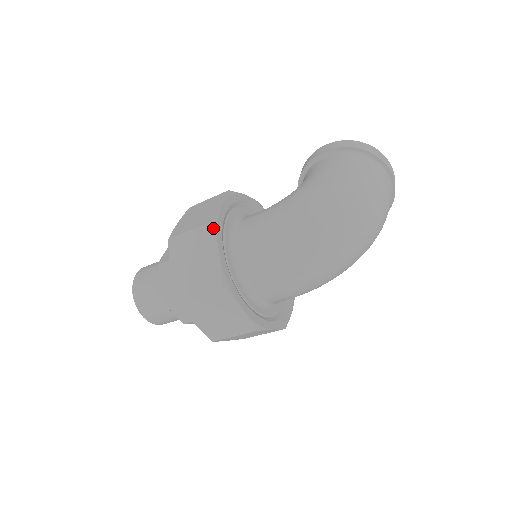
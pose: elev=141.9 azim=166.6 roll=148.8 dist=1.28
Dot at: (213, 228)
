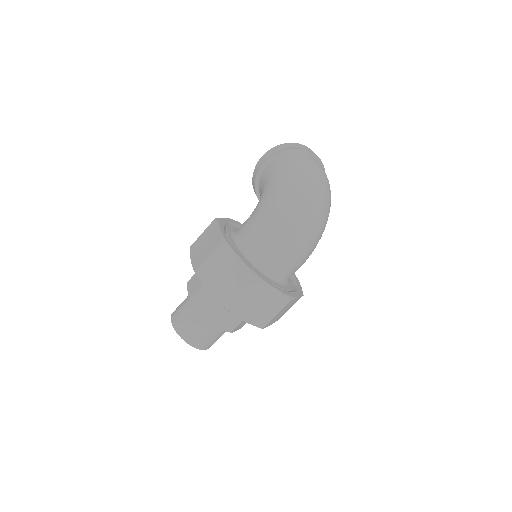
Dot at: (226, 245)
